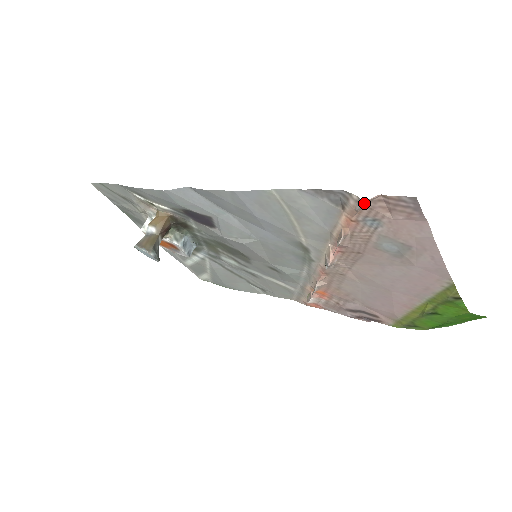
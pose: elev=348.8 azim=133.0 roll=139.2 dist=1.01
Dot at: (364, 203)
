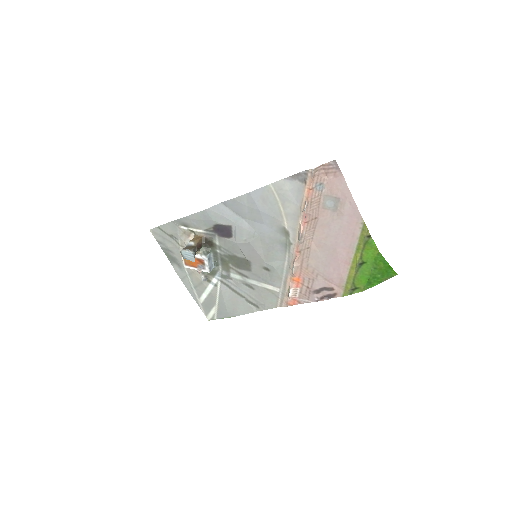
Dot at: (314, 171)
